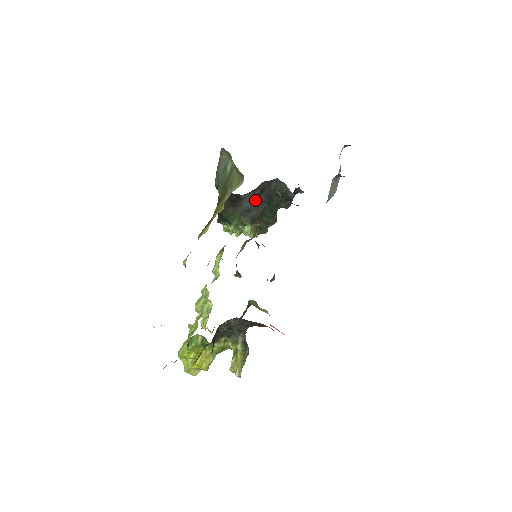
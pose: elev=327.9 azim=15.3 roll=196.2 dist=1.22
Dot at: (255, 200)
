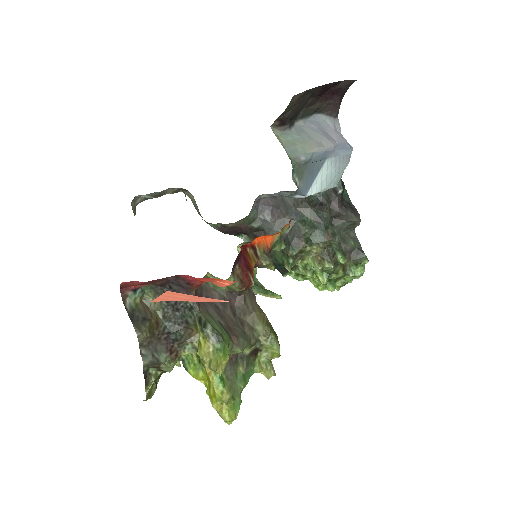
Dot at: (276, 224)
